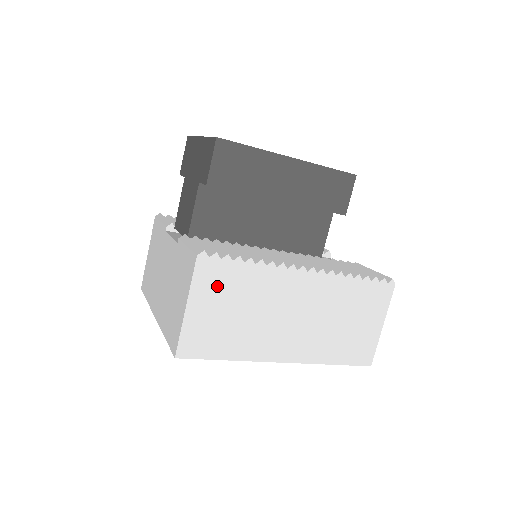
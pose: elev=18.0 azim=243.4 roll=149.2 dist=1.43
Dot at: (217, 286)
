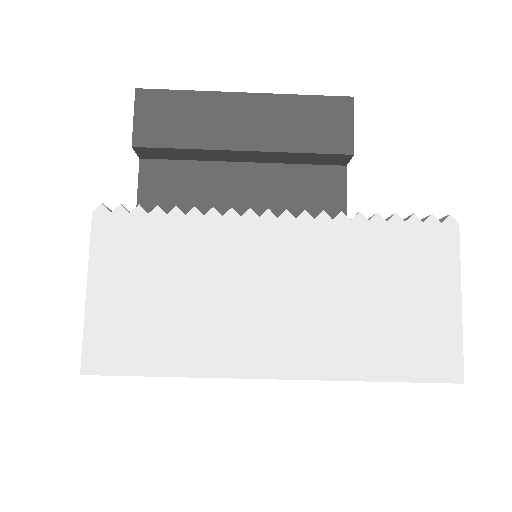
Dot at: (130, 254)
